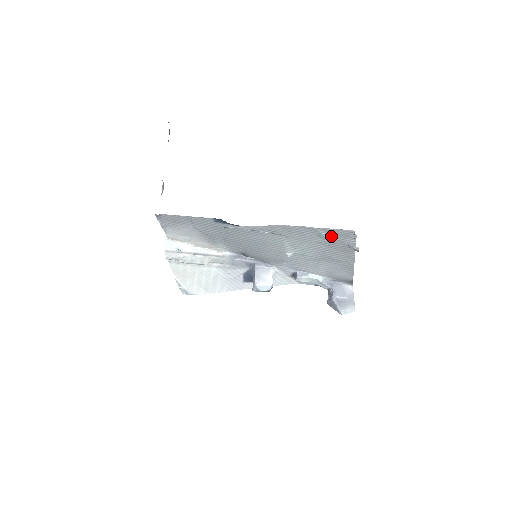
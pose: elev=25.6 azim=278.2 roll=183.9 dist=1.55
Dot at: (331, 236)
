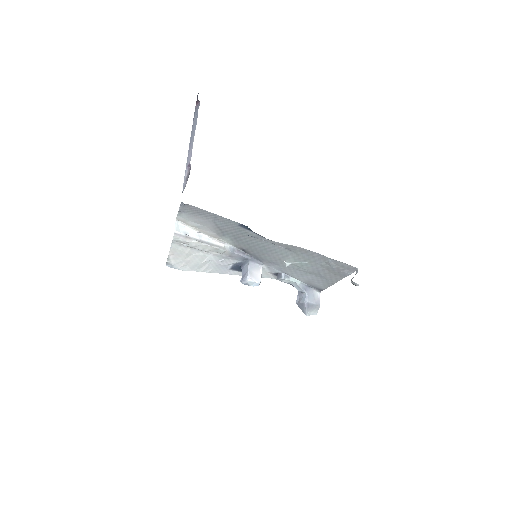
Dot at: (335, 265)
